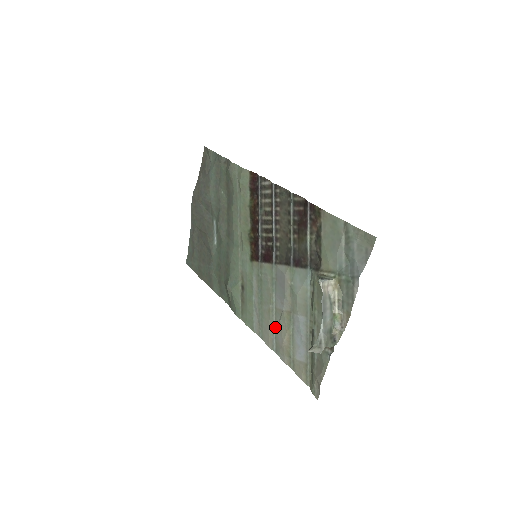
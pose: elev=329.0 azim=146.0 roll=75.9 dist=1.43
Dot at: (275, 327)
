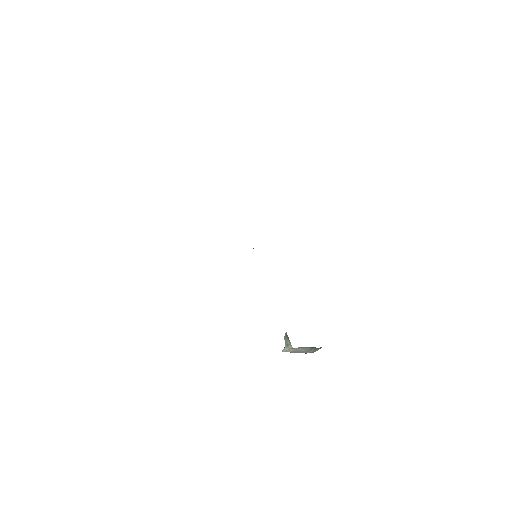
Dot at: occluded
